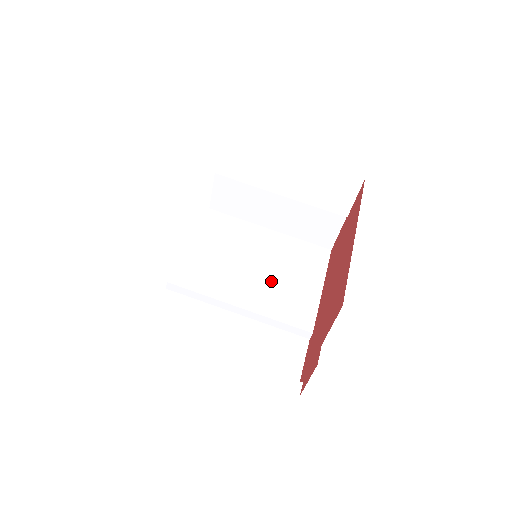
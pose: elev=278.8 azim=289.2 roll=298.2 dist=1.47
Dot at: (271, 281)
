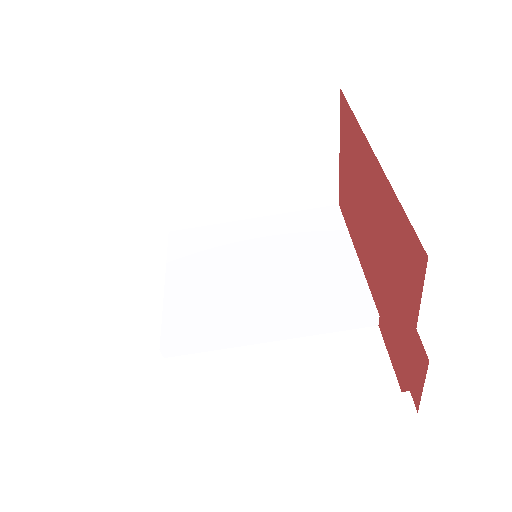
Dot at: (289, 278)
